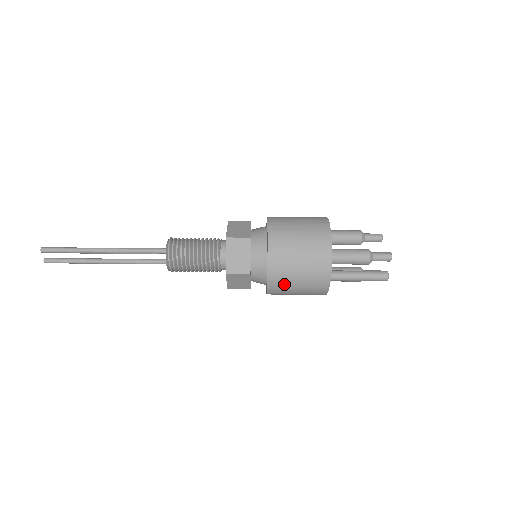
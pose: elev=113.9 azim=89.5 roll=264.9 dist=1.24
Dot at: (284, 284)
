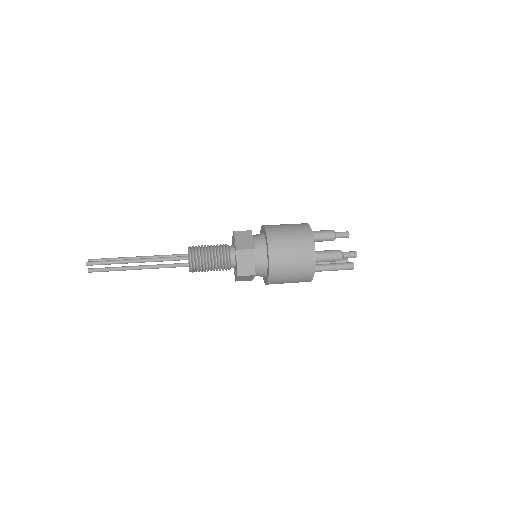
Dot at: (280, 280)
